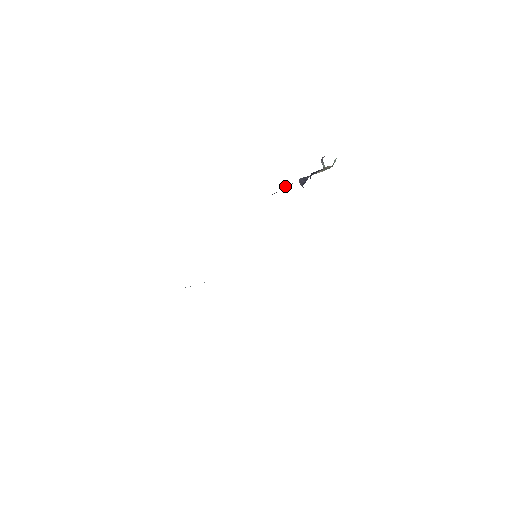
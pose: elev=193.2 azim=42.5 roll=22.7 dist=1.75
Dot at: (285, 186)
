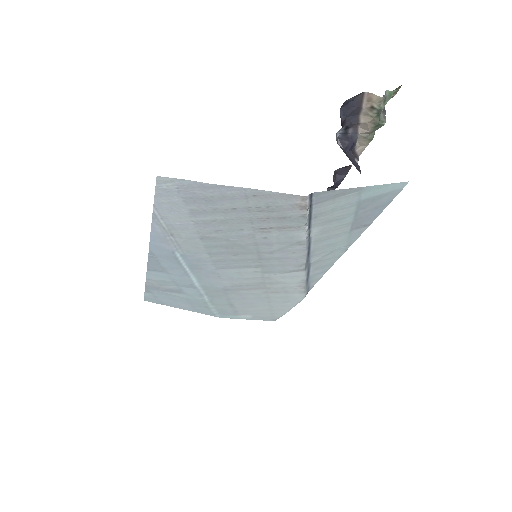
Dot at: (340, 171)
